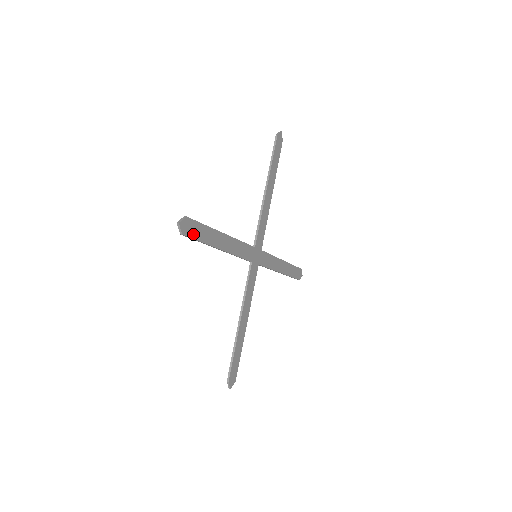
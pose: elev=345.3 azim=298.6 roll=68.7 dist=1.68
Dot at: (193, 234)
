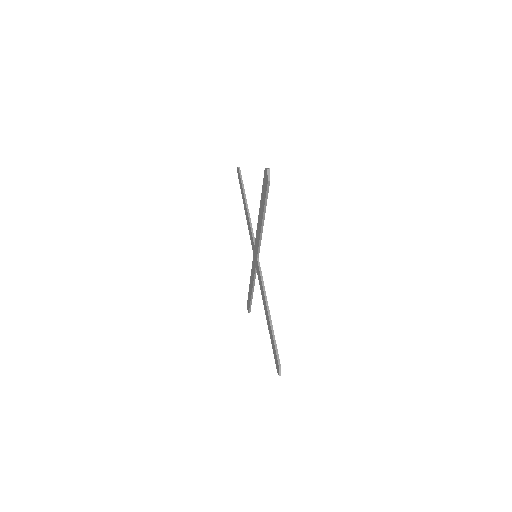
Dot at: occluded
